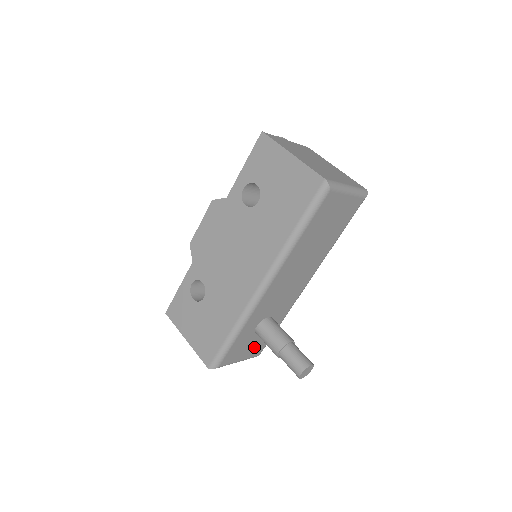
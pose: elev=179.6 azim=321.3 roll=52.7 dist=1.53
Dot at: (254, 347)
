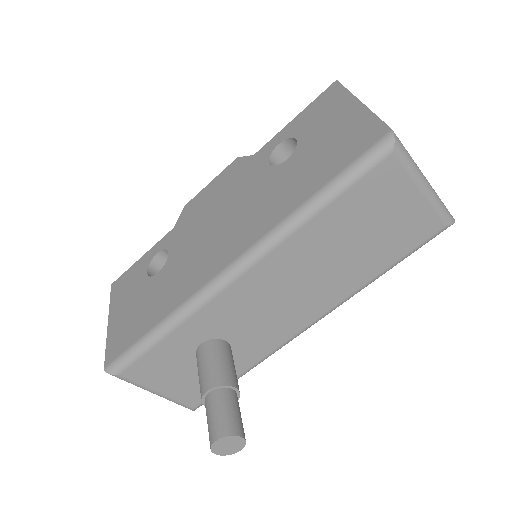
Dot at: (188, 385)
